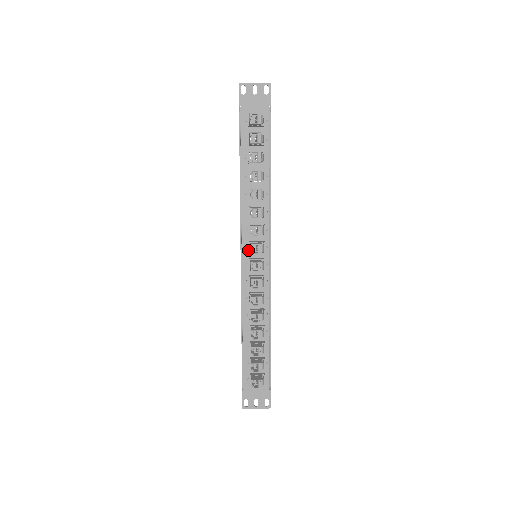
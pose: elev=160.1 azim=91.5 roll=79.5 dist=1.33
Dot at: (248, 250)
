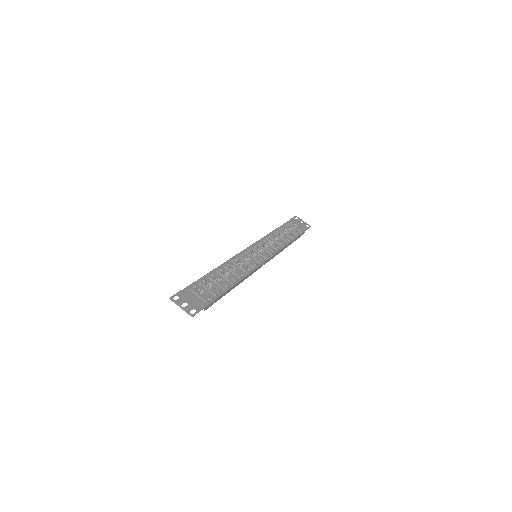
Dot at: (250, 252)
